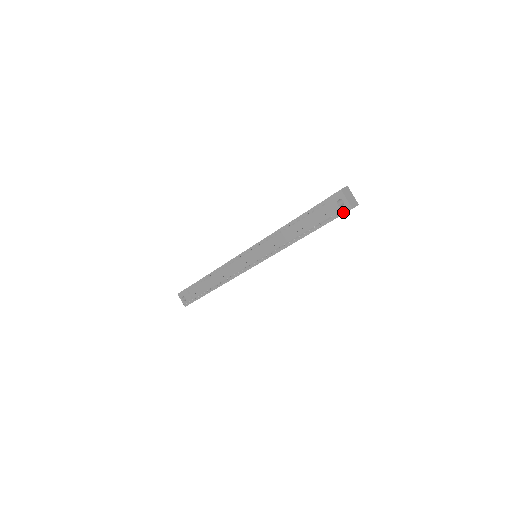
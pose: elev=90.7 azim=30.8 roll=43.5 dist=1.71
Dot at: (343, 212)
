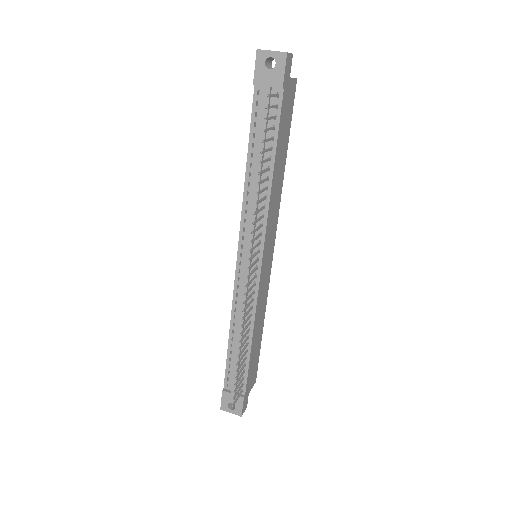
Dot at: (282, 69)
